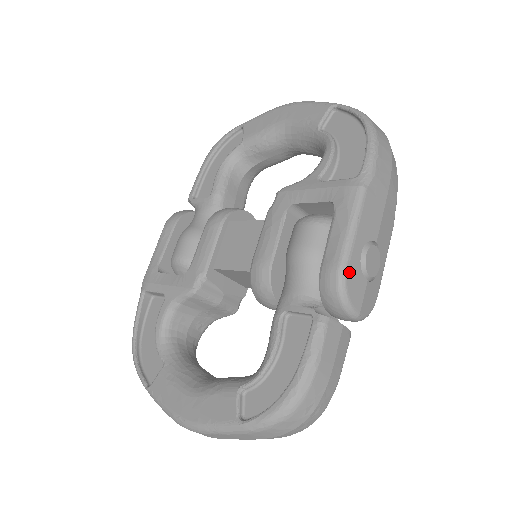
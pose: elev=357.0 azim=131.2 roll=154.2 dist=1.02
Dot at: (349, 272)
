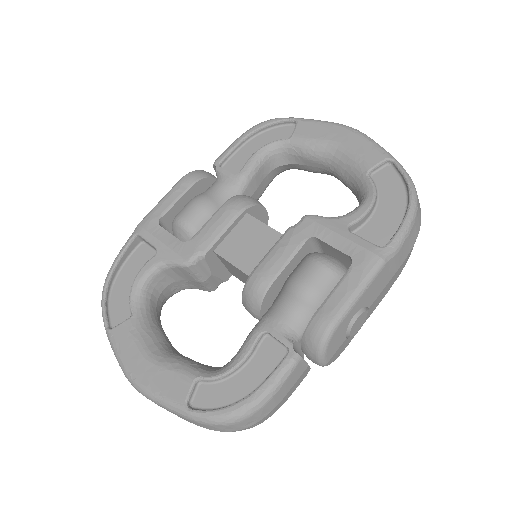
Dot at: (337, 330)
